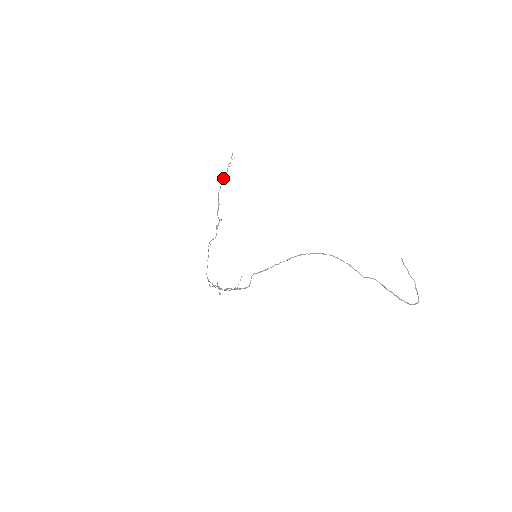
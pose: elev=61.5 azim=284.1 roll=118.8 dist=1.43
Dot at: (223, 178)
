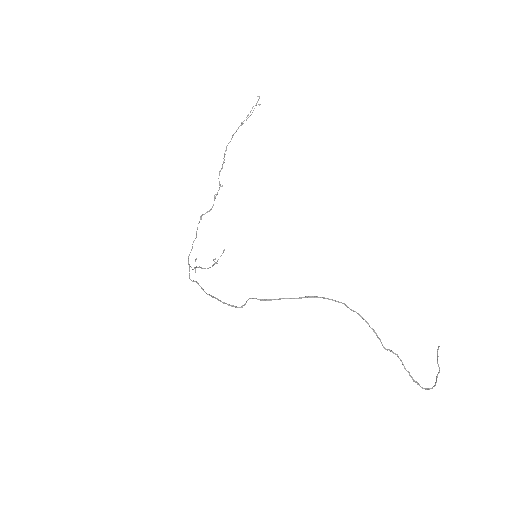
Dot at: (238, 127)
